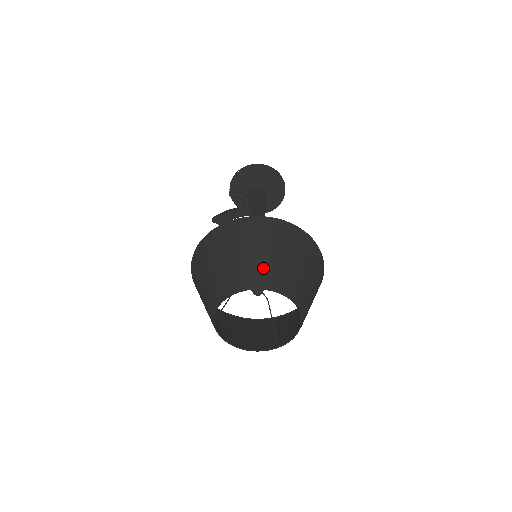
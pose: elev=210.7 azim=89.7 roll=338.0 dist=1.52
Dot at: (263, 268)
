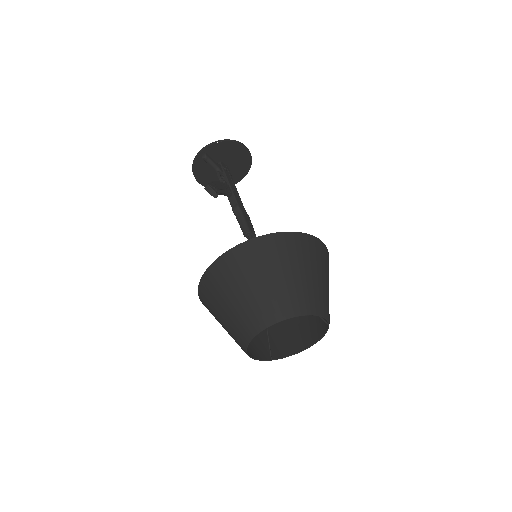
Dot at: (325, 297)
